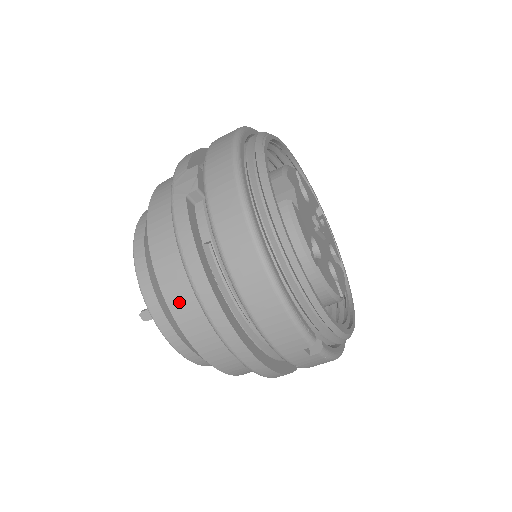
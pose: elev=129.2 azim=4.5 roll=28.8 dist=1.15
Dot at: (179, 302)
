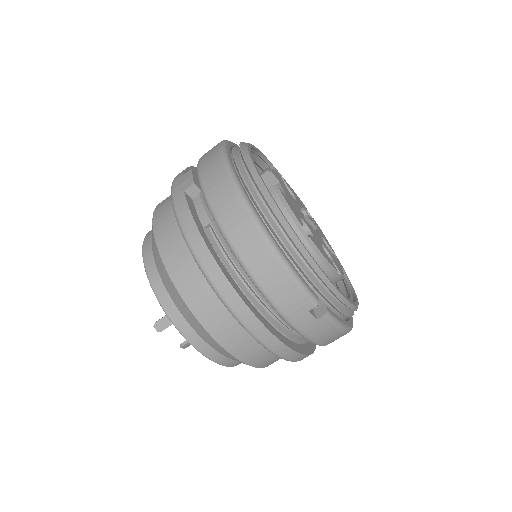
Dot at: (188, 285)
